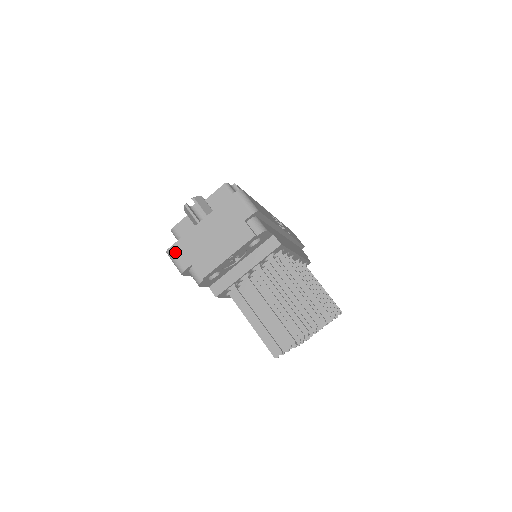
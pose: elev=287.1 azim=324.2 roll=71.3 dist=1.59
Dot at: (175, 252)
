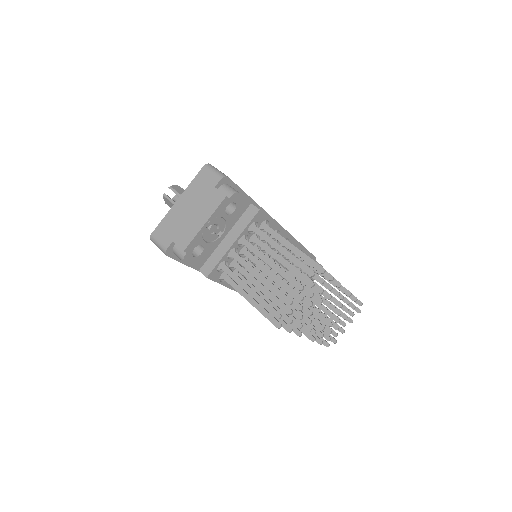
Dot at: (157, 235)
